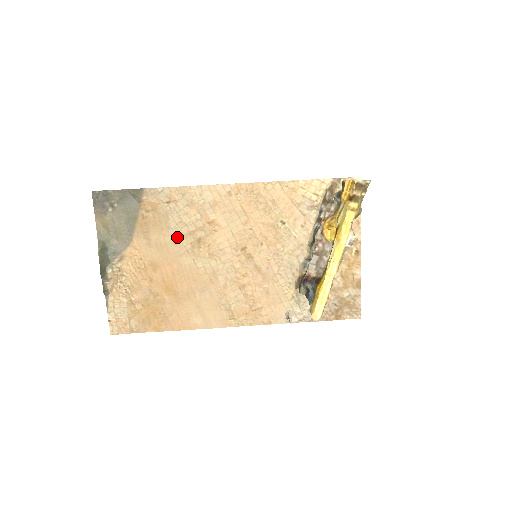
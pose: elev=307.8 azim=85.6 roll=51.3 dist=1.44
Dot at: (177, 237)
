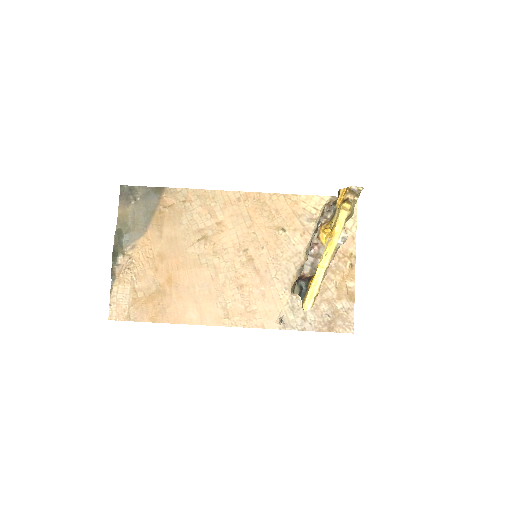
Dot at: (187, 233)
